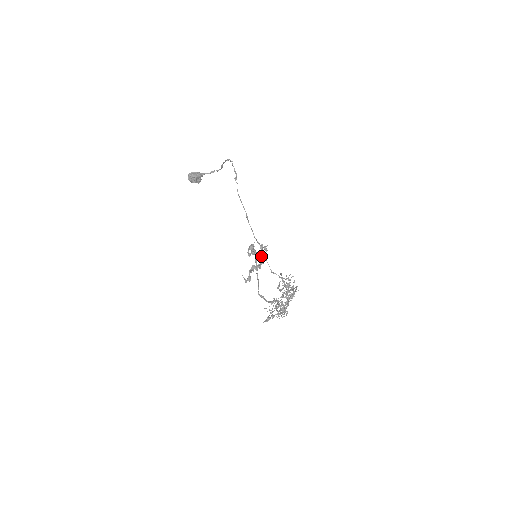
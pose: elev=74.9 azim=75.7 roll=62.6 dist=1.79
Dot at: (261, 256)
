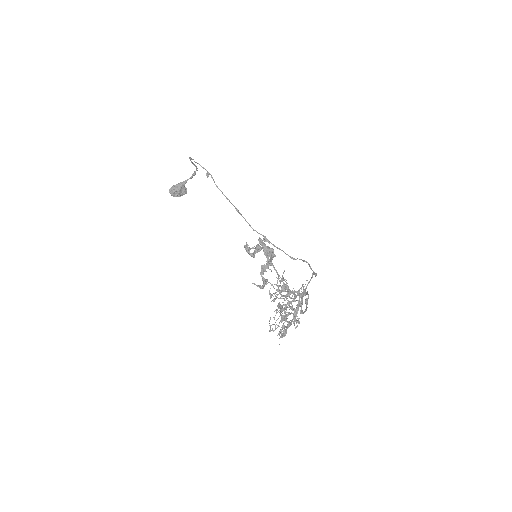
Dot at: (266, 251)
